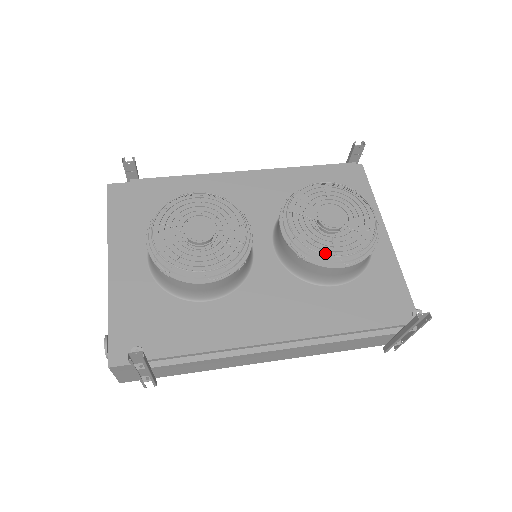
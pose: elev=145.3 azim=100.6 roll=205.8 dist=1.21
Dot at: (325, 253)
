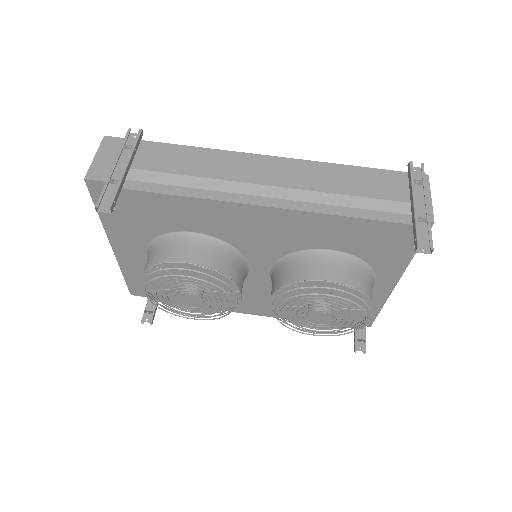
Dot at: occluded
